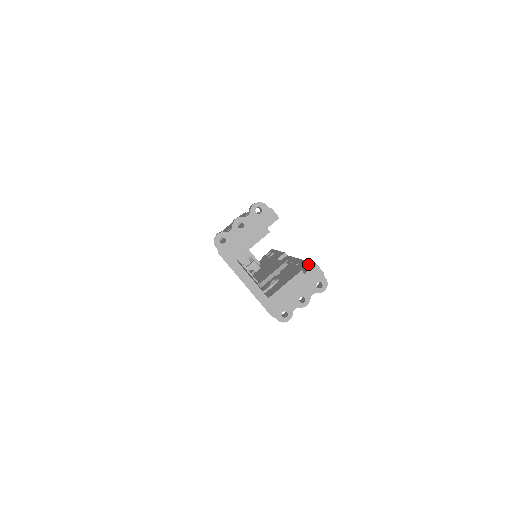
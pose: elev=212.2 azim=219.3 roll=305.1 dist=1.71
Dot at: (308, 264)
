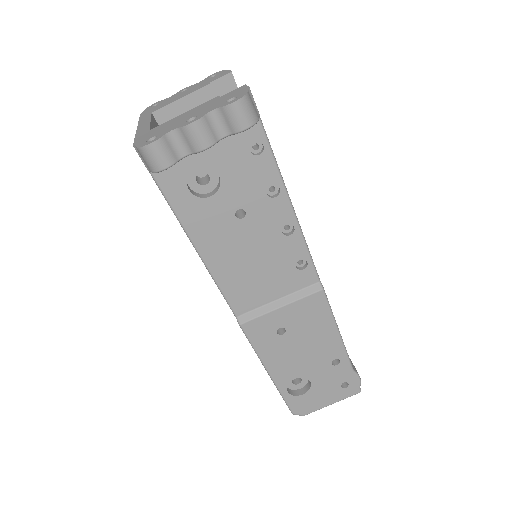
Dot at: occluded
